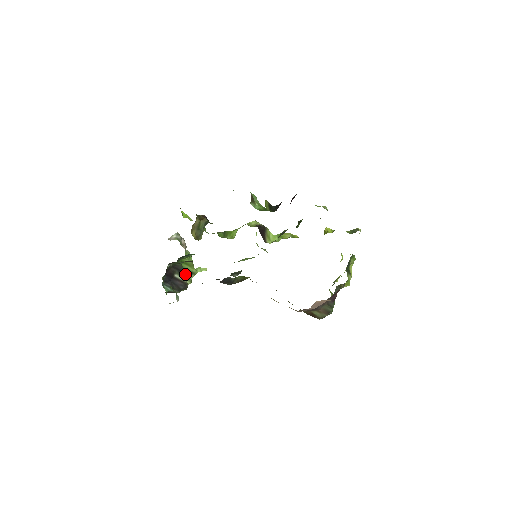
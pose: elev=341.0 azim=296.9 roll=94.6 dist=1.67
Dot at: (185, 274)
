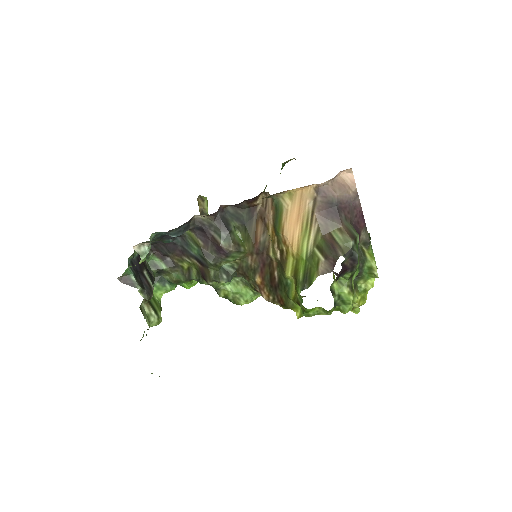
Dot at: (148, 306)
